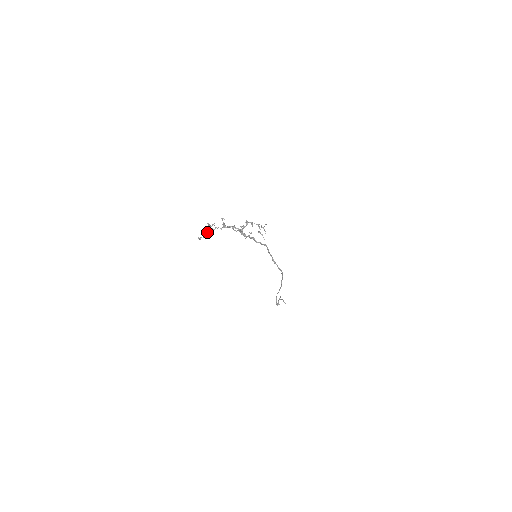
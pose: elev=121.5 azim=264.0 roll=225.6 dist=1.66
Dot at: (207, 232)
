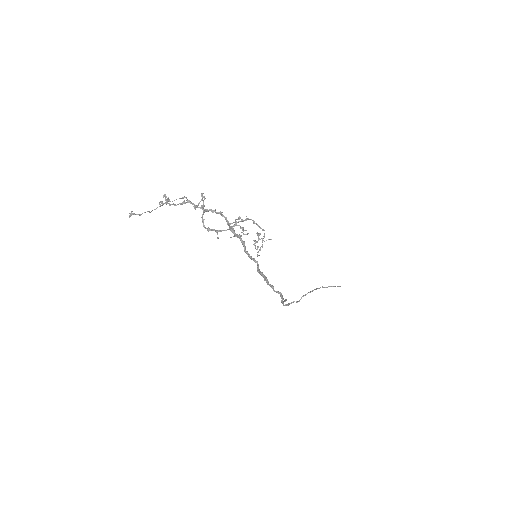
Dot at: (166, 203)
